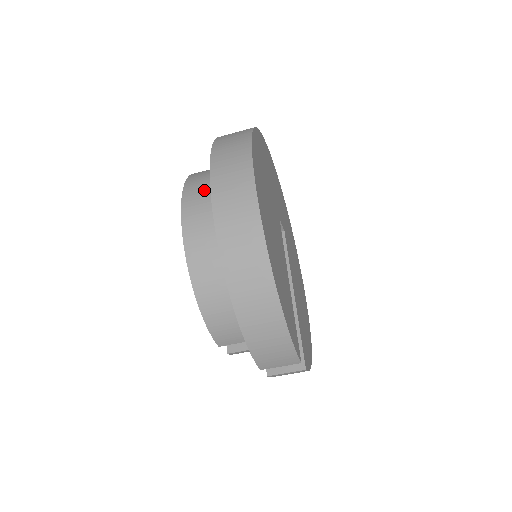
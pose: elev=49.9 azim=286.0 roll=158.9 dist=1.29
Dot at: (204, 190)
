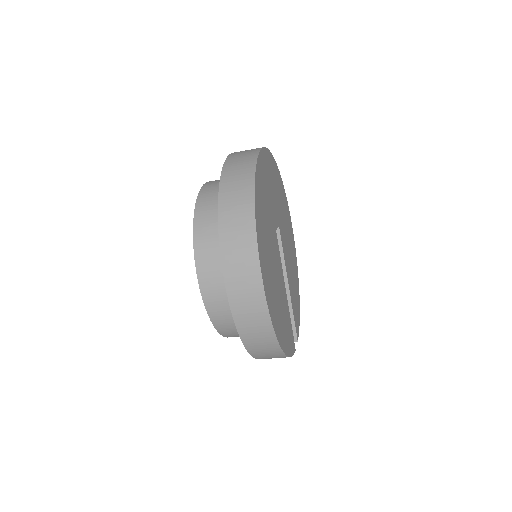
Dot at: (214, 258)
